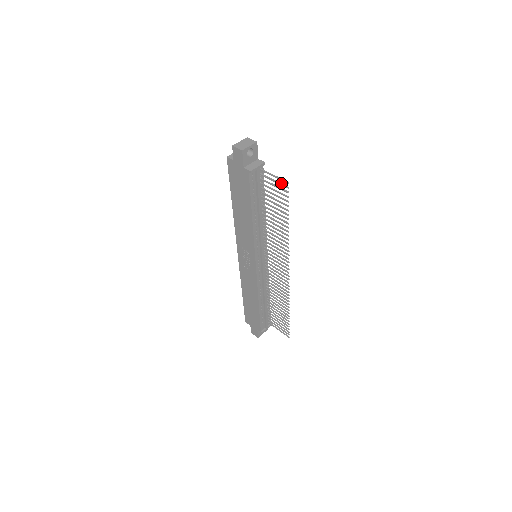
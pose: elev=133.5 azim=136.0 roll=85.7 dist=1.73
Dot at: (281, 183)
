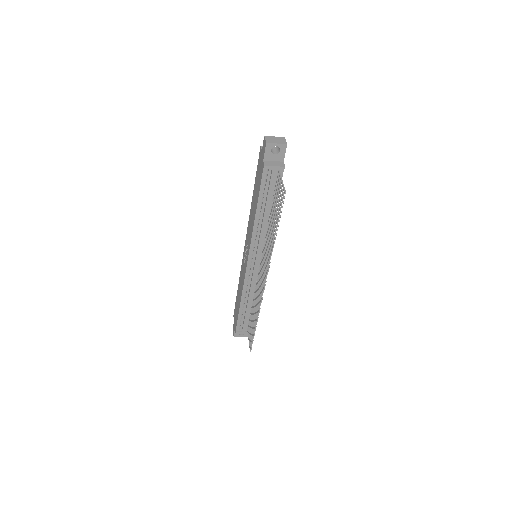
Dot at: occluded
